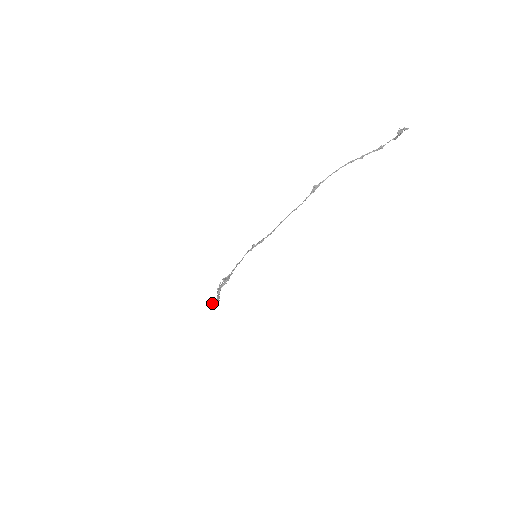
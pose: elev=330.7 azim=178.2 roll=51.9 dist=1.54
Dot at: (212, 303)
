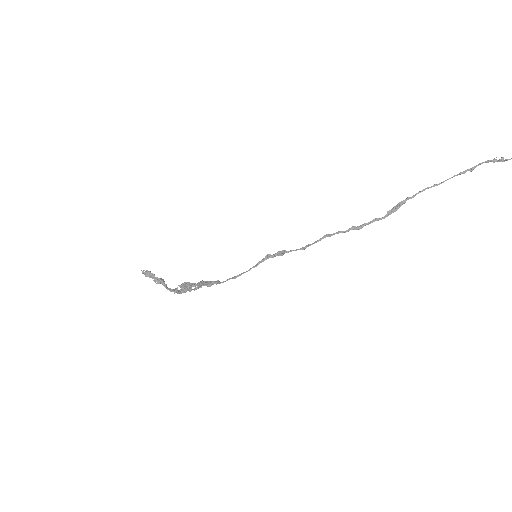
Dot at: (147, 276)
